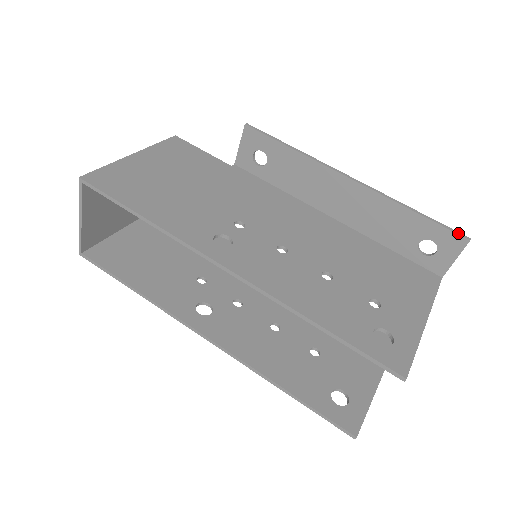
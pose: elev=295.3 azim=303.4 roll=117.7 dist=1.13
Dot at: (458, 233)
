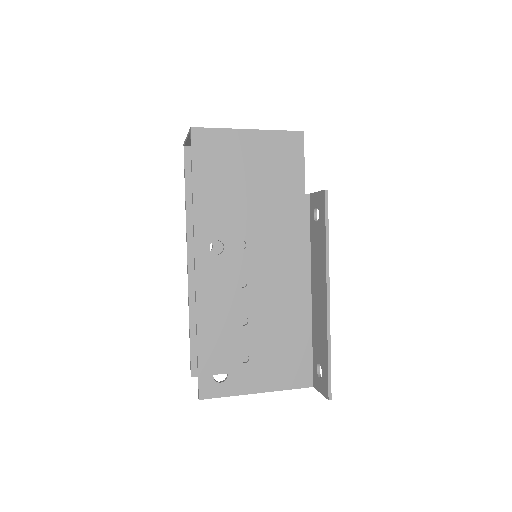
Dot at: (330, 390)
